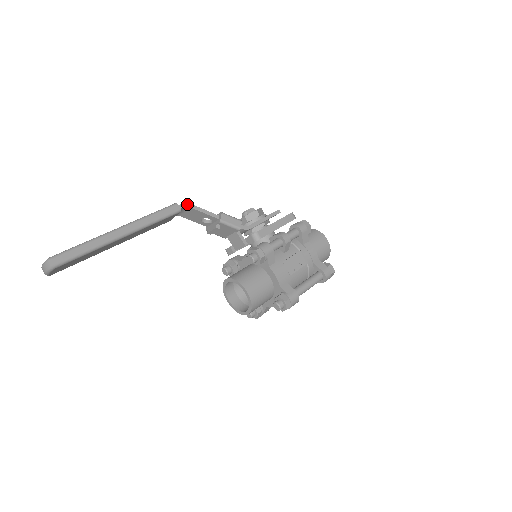
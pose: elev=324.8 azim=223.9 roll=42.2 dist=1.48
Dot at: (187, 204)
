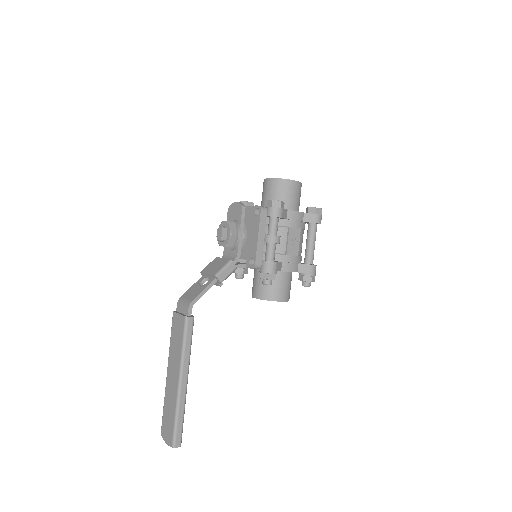
Dot at: (191, 305)
